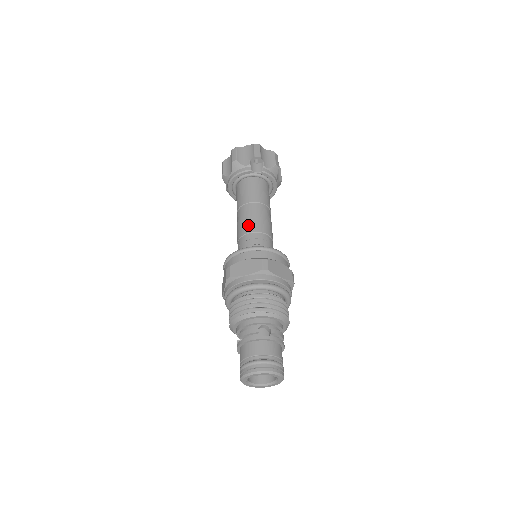
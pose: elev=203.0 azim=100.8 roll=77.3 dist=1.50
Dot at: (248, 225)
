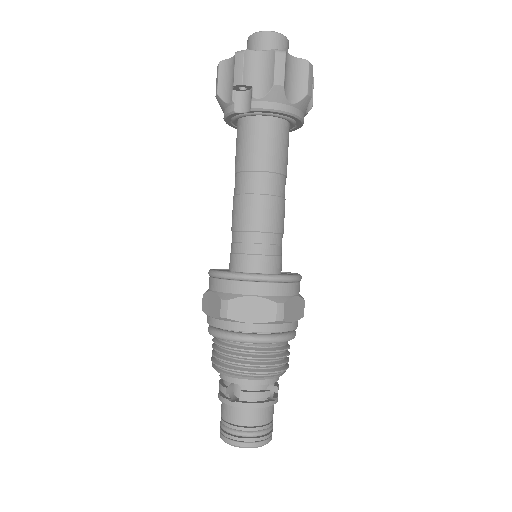
Dot at: (234, 216)
